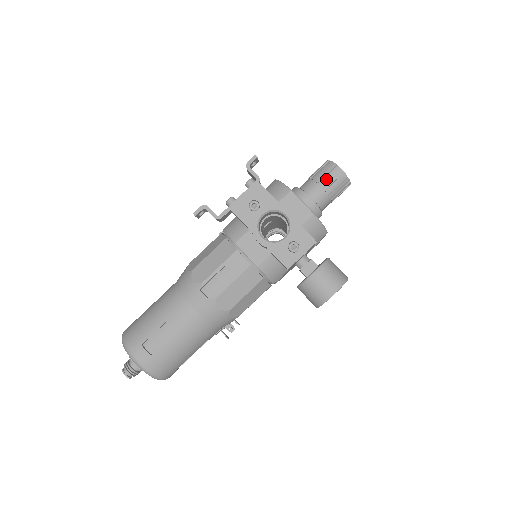
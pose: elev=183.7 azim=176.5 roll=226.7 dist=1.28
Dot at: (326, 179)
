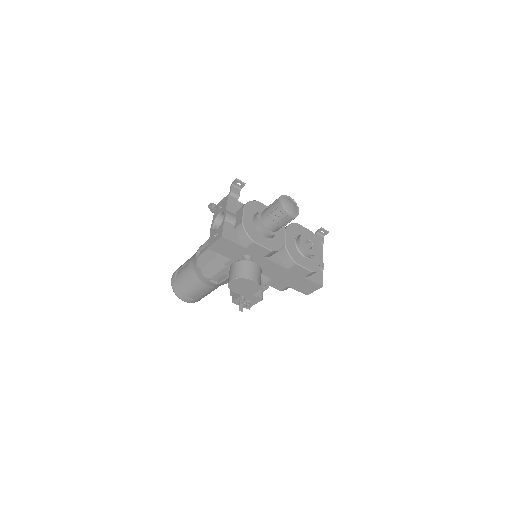
Dot at: (271, 206)
